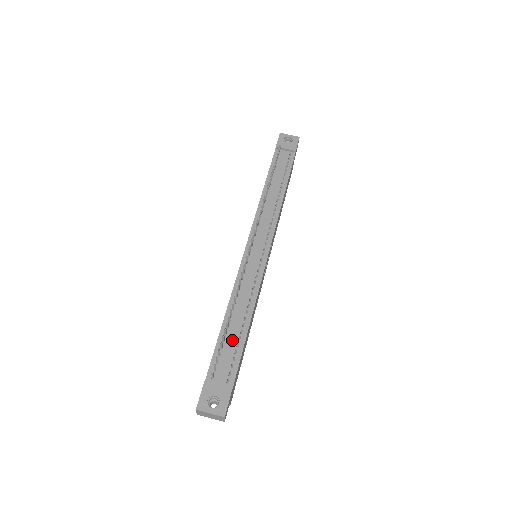
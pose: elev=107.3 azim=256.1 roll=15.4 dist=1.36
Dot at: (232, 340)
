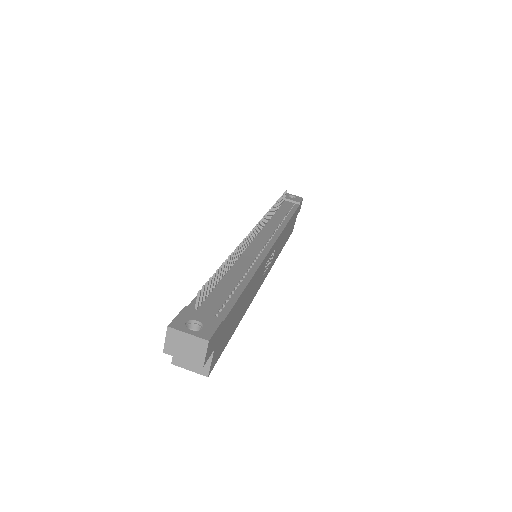
Dot at: (226, 287)
